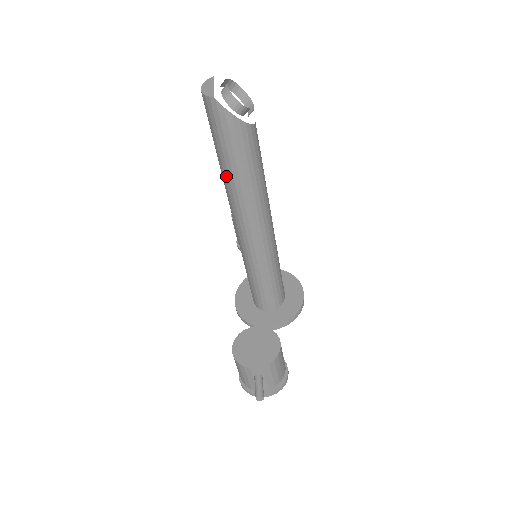
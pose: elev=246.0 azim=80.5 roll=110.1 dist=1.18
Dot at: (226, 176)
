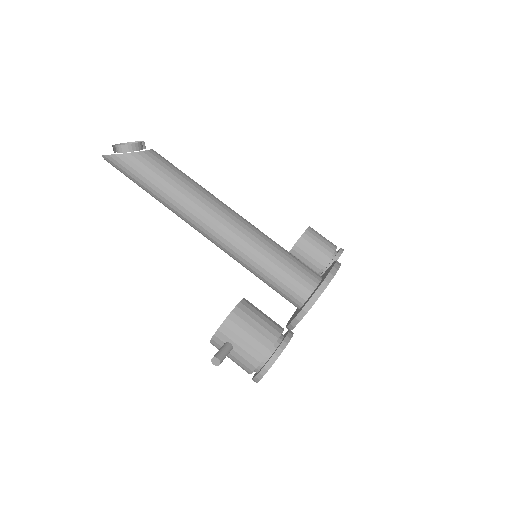
Dot at: occluded
